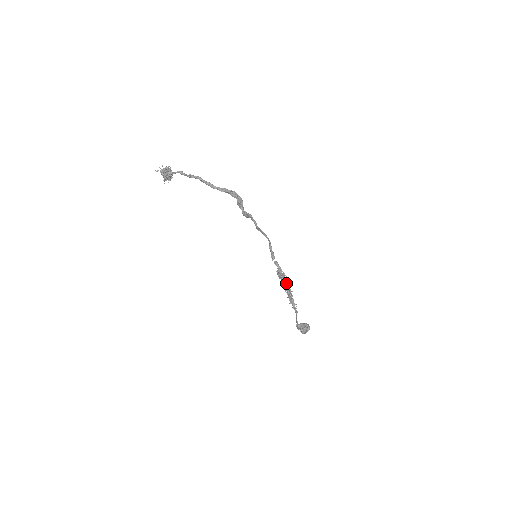
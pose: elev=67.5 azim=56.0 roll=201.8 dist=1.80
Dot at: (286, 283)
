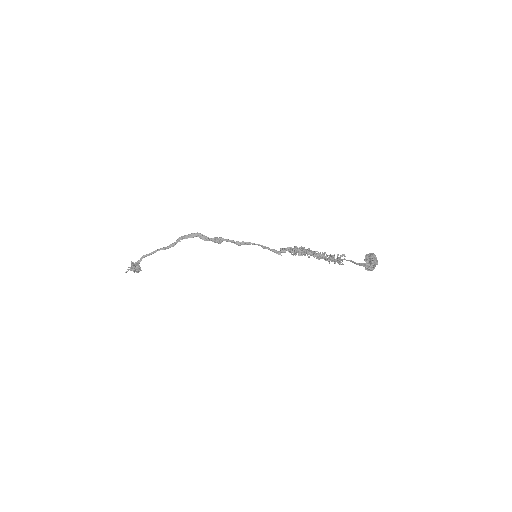
Dot at: (306, 250)
